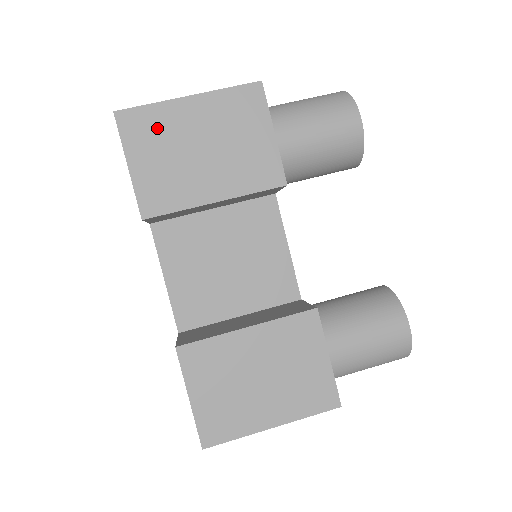
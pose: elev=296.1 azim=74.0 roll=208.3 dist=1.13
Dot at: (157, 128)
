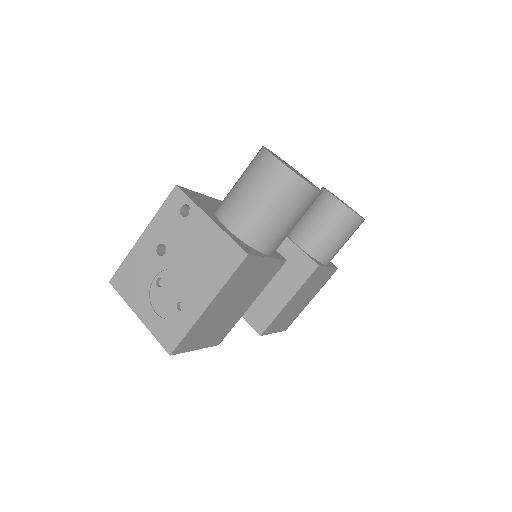
Dot at: (200, 330)
